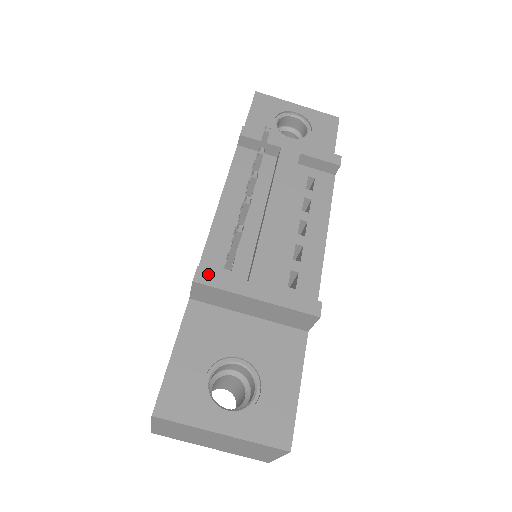
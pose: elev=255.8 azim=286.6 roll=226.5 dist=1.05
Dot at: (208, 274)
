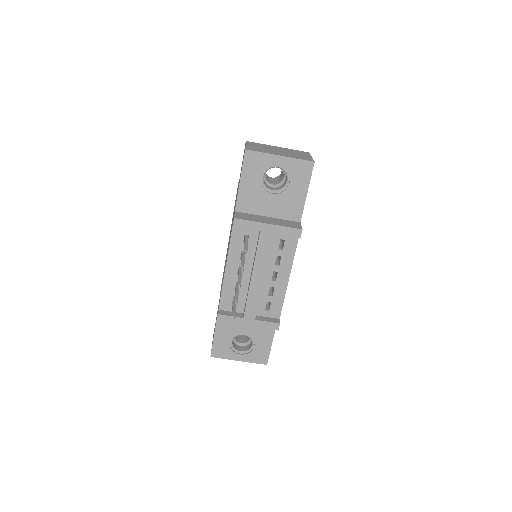
Dot at: (223, 317)
